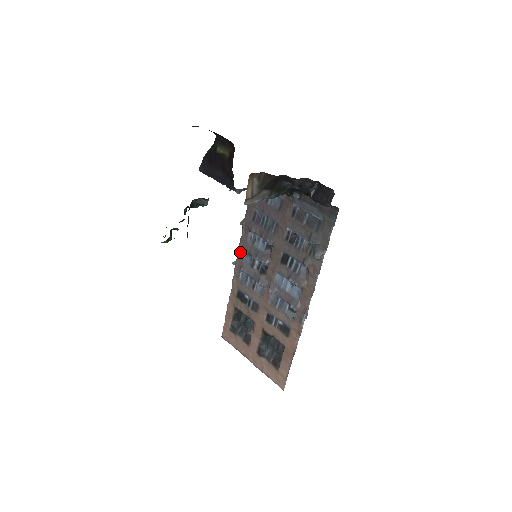
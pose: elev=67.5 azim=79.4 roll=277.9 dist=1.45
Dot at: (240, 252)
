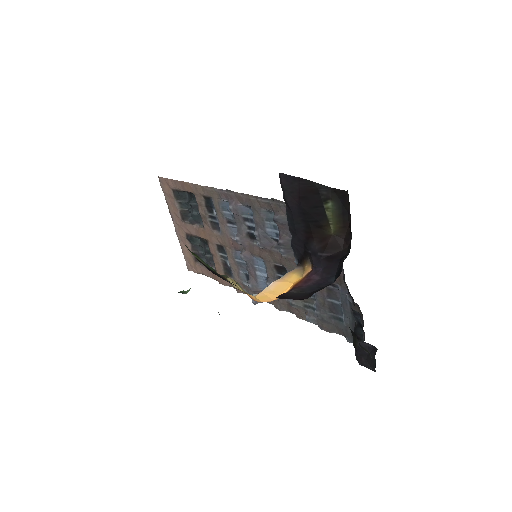
Dot at: (244, 198)
